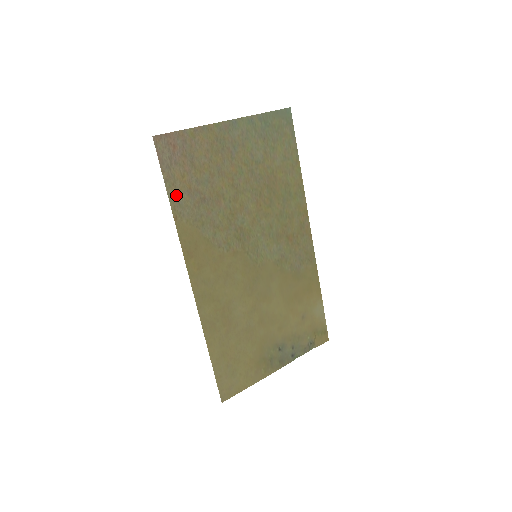
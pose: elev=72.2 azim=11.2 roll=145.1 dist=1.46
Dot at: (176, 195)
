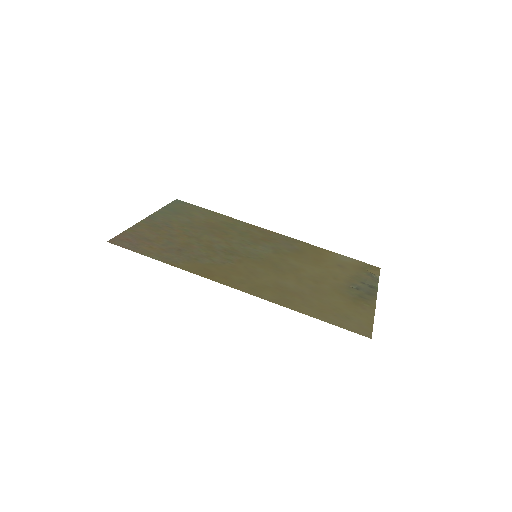
Dot at: (158, 256)
